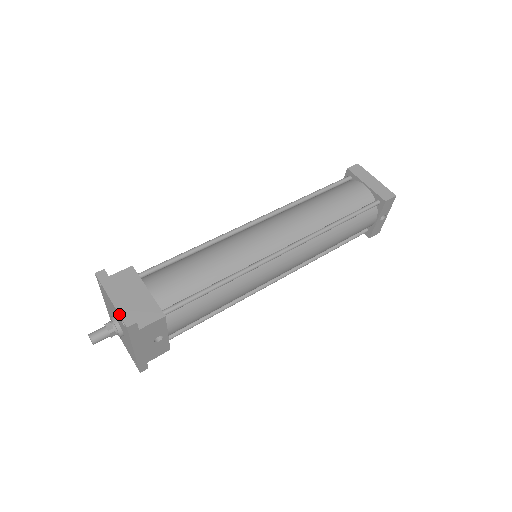
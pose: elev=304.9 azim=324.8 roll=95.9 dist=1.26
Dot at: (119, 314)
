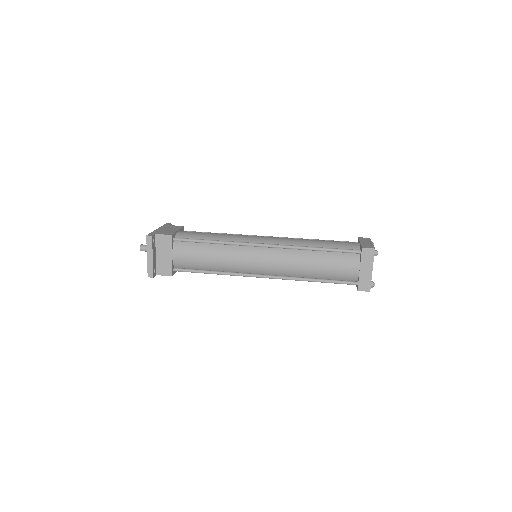
Dot at: (147, 268)
